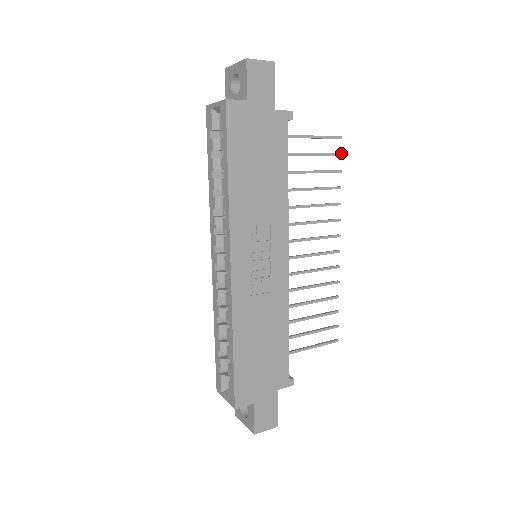
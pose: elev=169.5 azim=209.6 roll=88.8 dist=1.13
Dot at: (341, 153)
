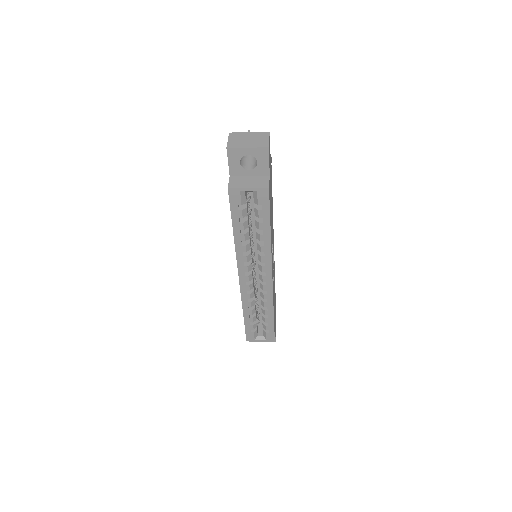
Dot at: occluded
